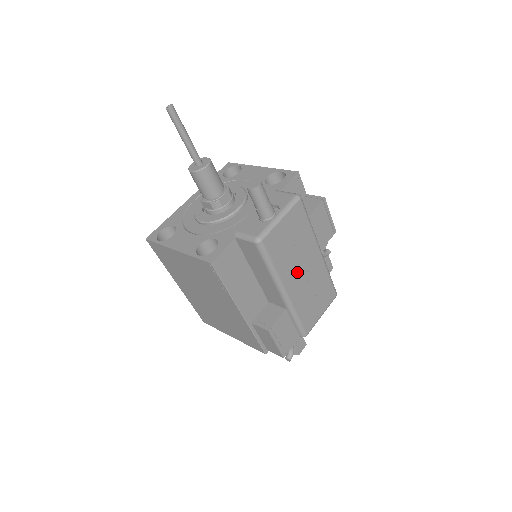
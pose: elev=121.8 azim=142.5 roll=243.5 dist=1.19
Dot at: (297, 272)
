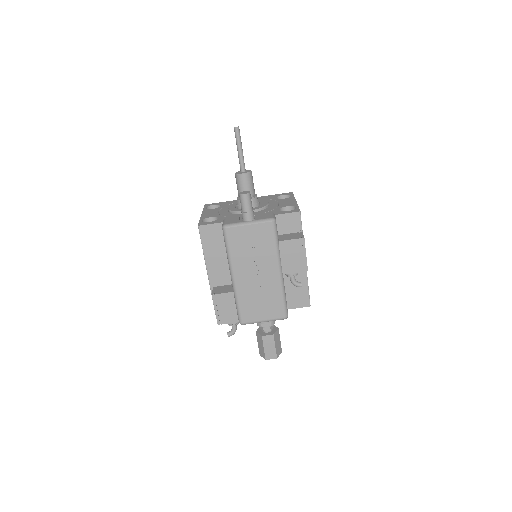
Dot at: (250, 271)
